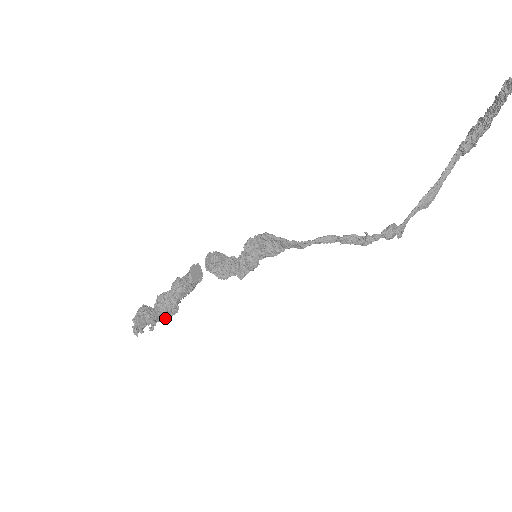
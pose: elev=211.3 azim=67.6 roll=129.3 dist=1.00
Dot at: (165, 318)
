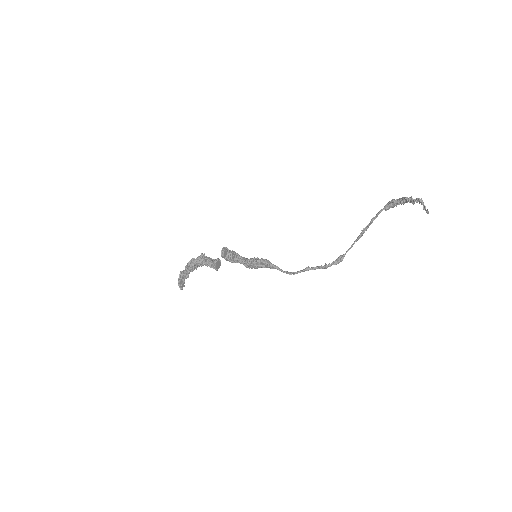
Dot at: occluded
